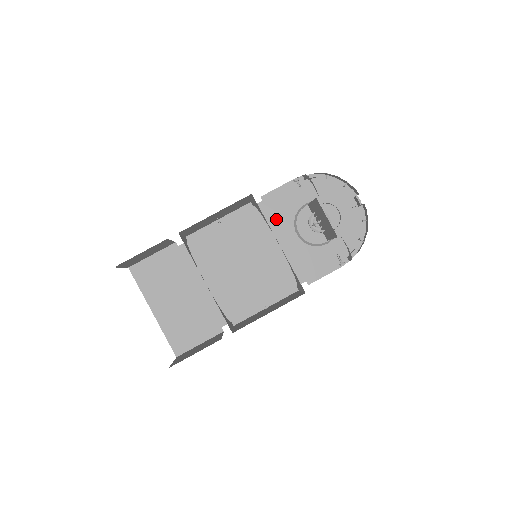
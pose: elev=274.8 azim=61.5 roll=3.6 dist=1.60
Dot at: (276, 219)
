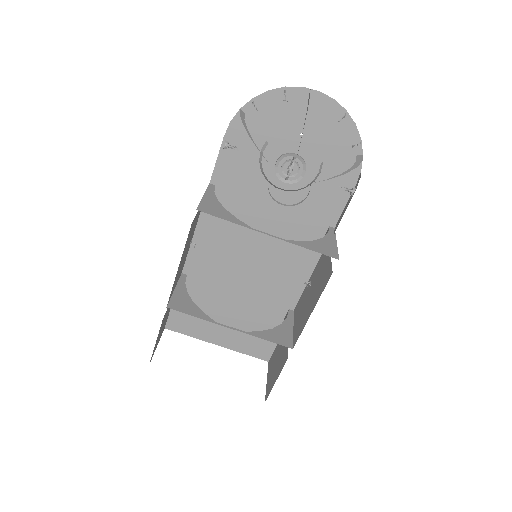
Dot at: (245, 192)
